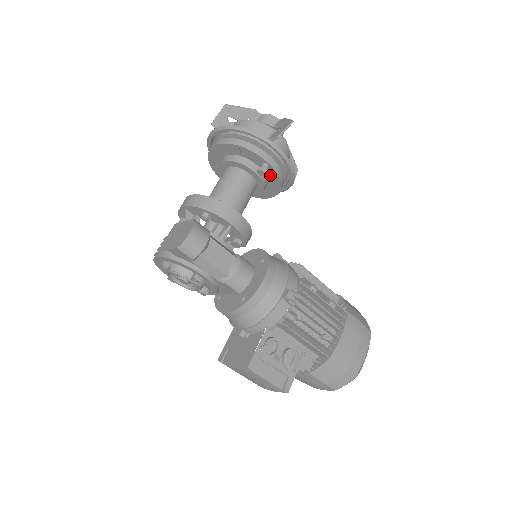
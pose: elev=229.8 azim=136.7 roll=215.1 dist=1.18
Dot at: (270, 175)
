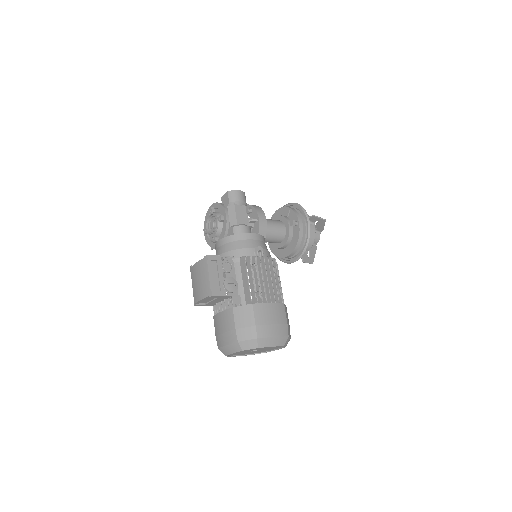
Dot at: (295, 233)
